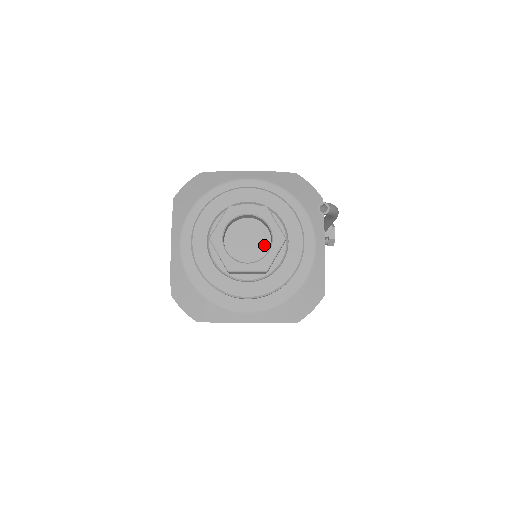
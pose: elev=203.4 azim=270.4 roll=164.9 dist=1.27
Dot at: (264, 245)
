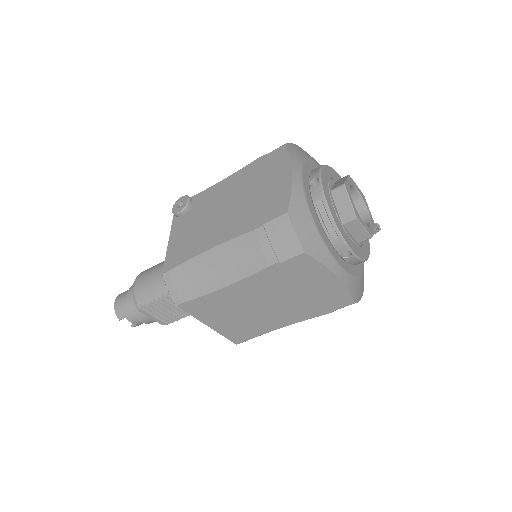
Dot at: occluded
